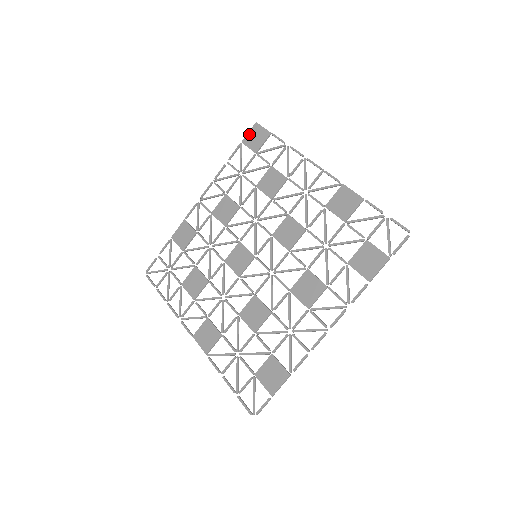
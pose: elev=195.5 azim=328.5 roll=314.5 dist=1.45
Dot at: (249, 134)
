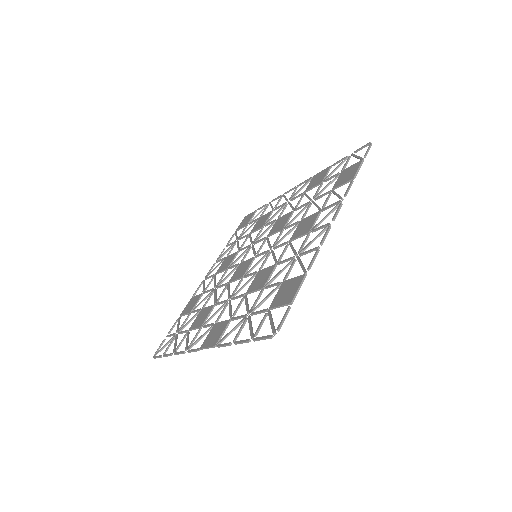
Dot at: (241, 224)
